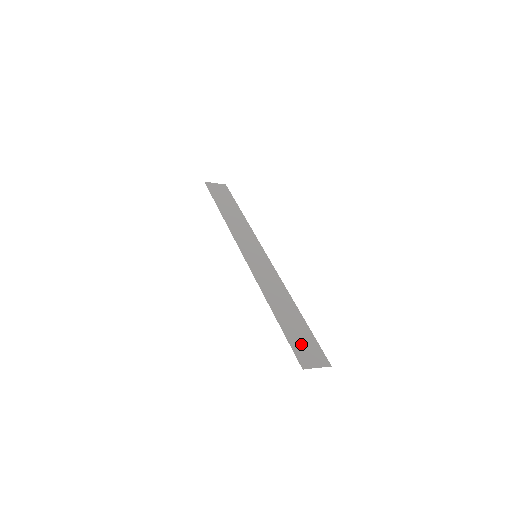
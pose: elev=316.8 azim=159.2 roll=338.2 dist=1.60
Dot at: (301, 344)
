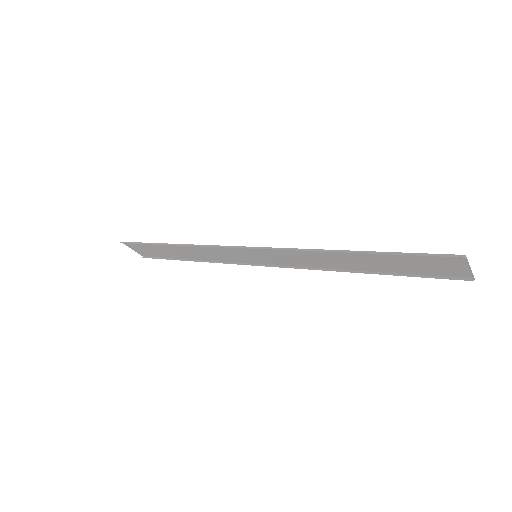
Dot at: (420, 261)
